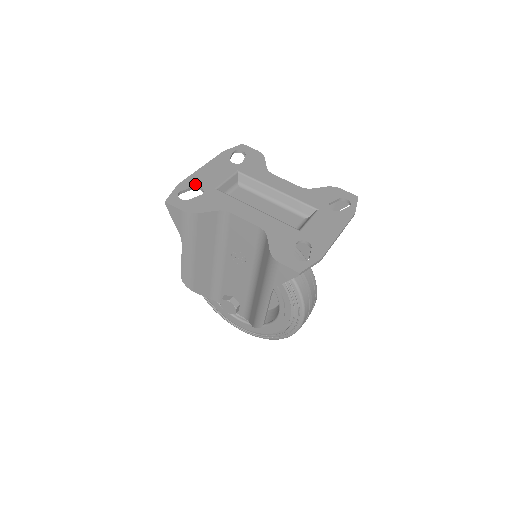
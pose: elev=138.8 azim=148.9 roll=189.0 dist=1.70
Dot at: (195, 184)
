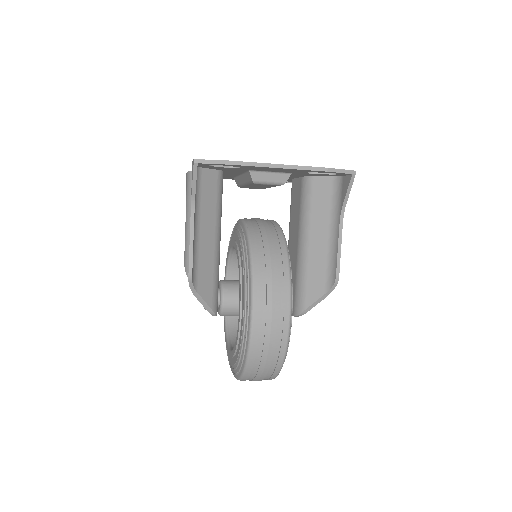
Dot at: occluded
